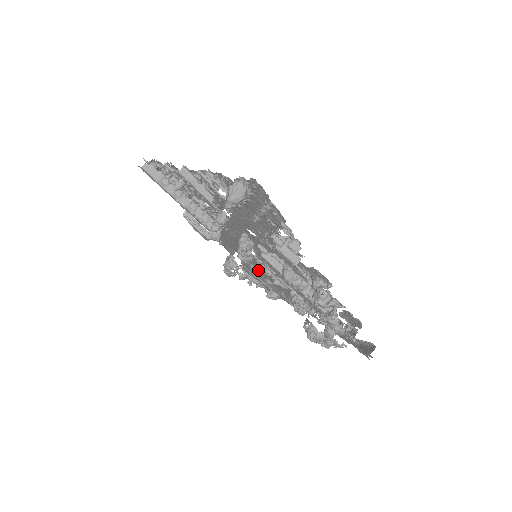
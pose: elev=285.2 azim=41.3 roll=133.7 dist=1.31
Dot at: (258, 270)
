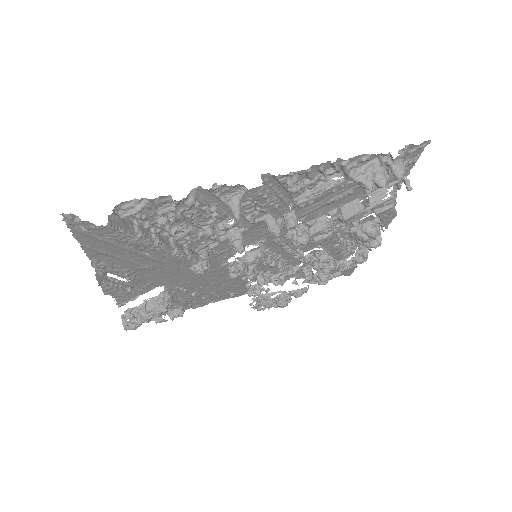
Dot at: (240, 275)
